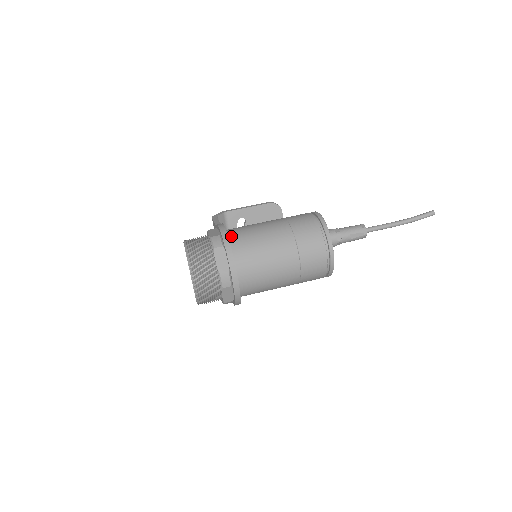
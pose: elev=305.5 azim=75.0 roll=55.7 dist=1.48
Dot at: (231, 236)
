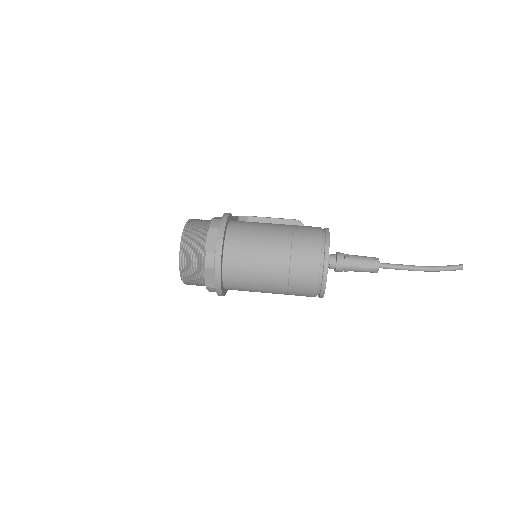
Dot at: (232, 224)
